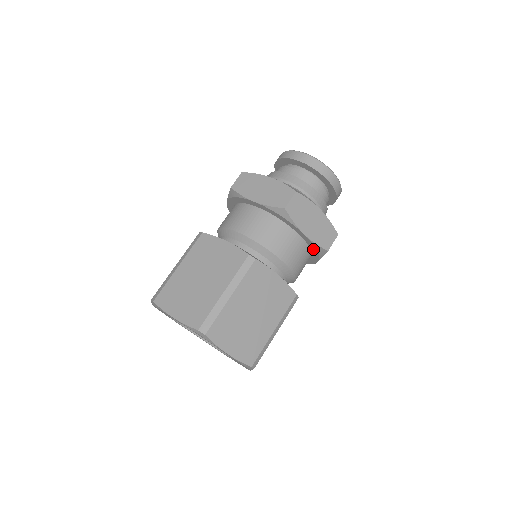
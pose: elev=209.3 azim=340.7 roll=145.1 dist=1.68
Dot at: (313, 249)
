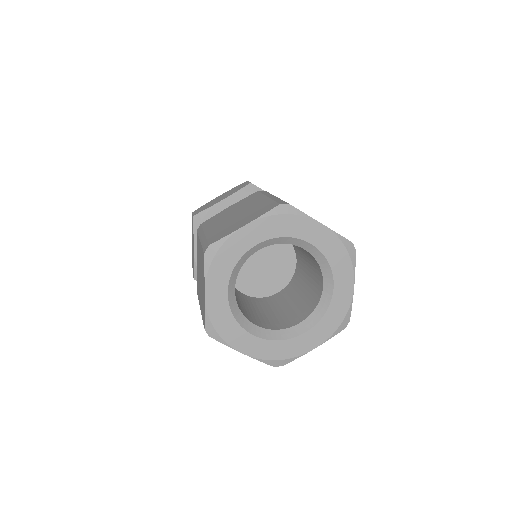
Dot at: occluded
